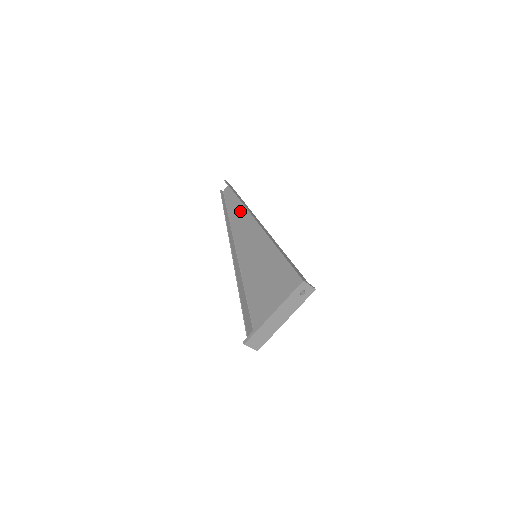
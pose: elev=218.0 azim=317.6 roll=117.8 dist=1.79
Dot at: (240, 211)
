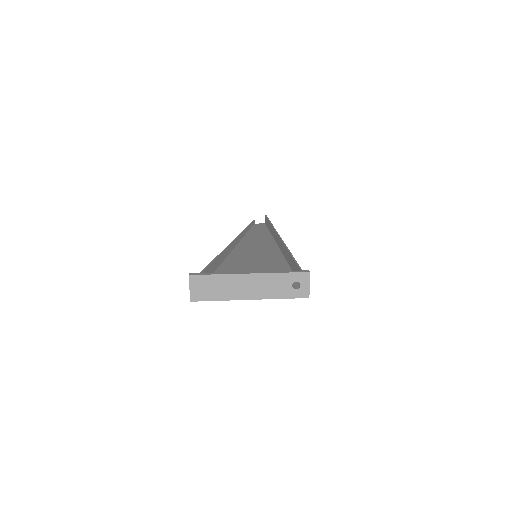
Dot at: (263, 235)
